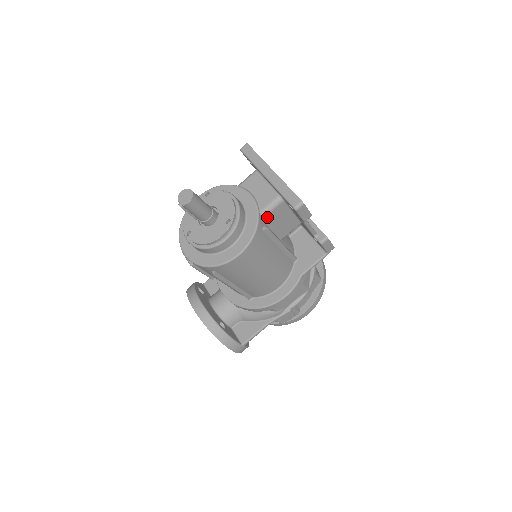
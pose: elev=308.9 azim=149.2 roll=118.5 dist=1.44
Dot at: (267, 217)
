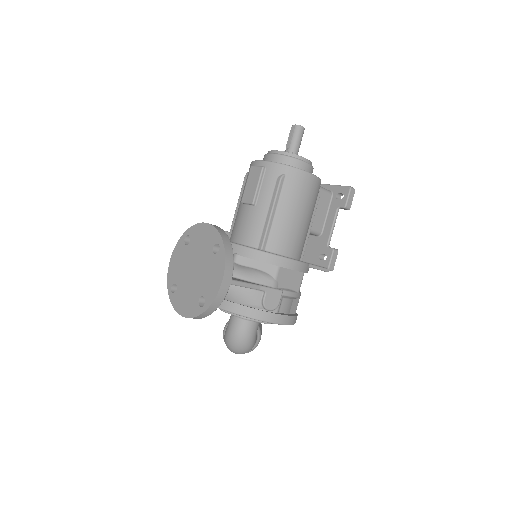
Dot at: (320, 192)
